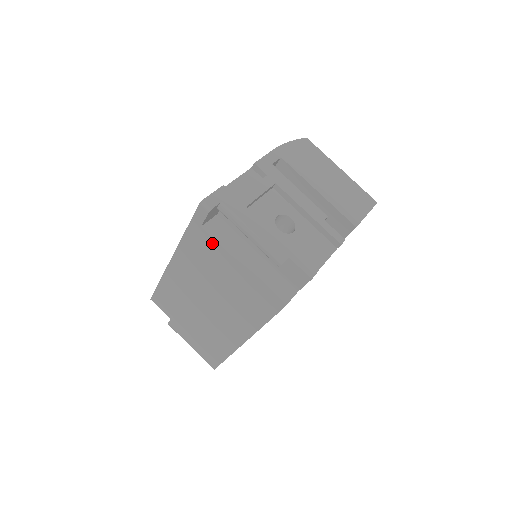
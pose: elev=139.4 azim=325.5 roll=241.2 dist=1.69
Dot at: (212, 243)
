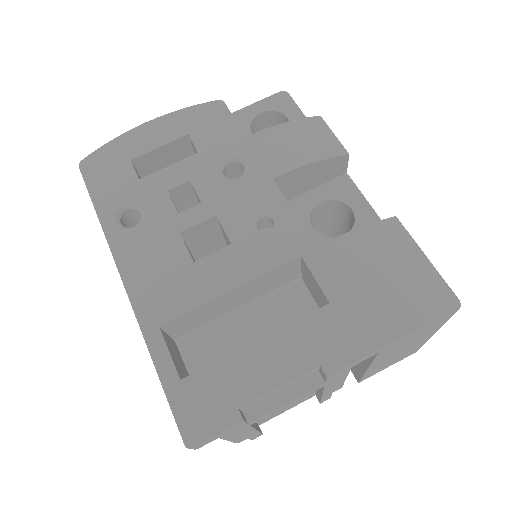
Dot at: occluded
